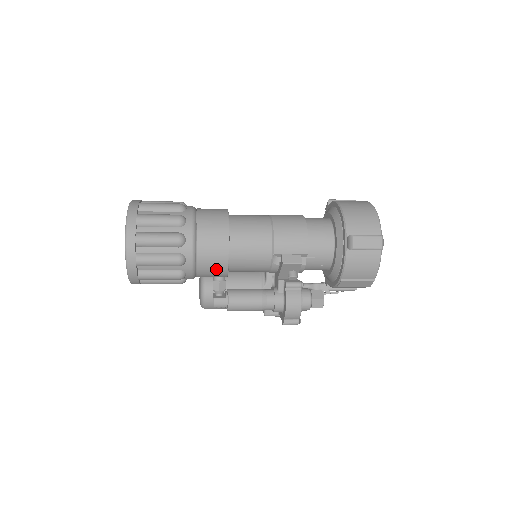
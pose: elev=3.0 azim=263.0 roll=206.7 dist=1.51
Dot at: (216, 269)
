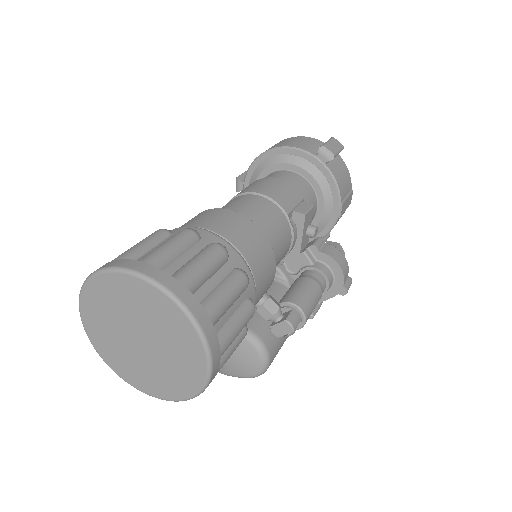
Dot at: (268, 270)
